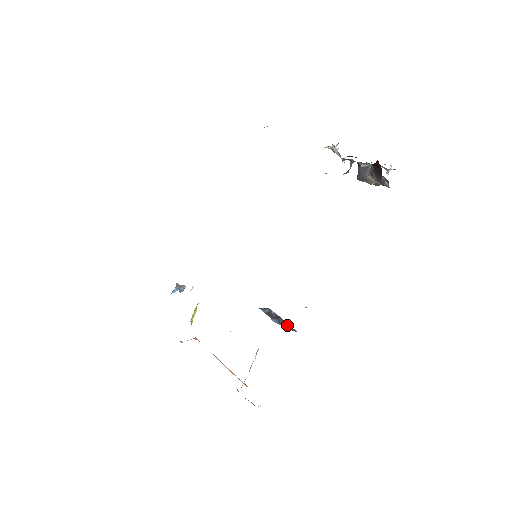
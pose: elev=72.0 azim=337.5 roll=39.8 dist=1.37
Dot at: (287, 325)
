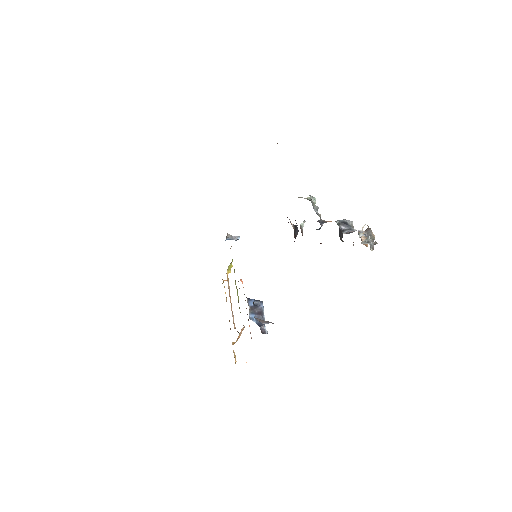
Dot at: (262, 324)
